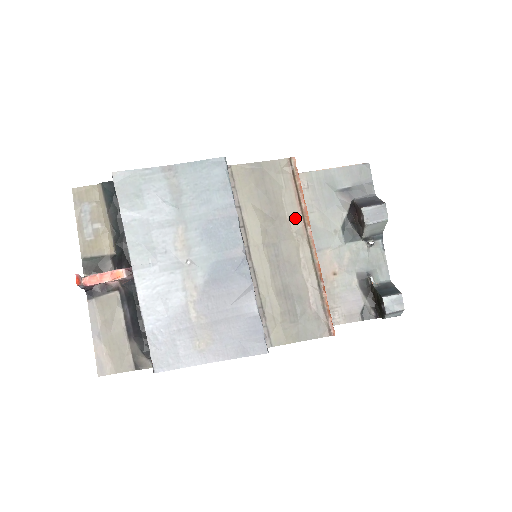
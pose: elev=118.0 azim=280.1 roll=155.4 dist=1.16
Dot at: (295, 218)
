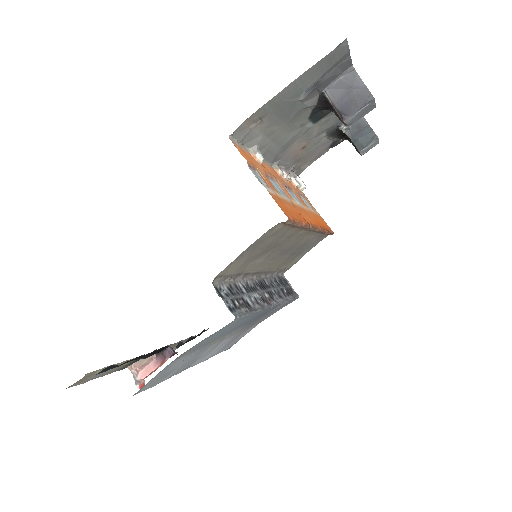
Dot at: (294, 233)
